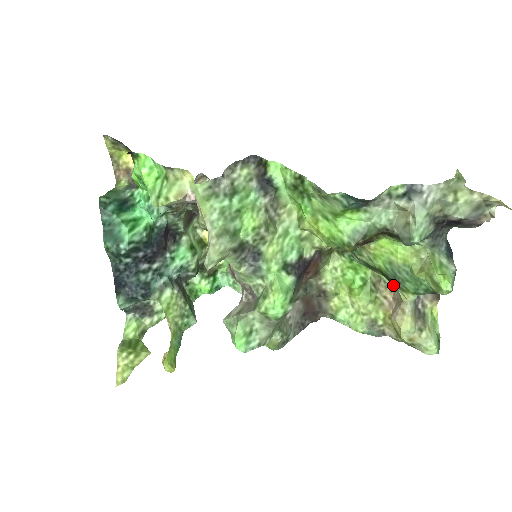
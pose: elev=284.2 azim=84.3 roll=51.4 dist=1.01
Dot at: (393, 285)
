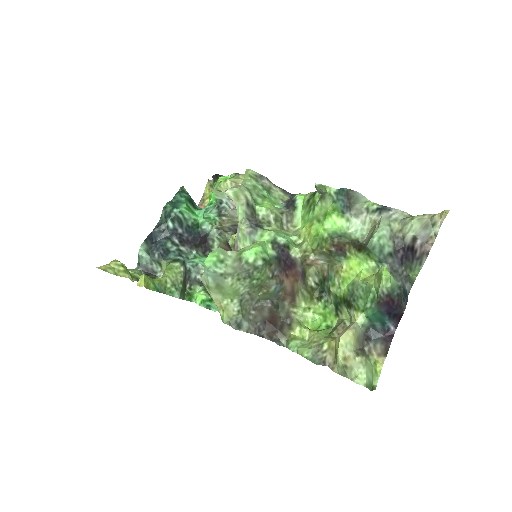
Dot at: (349, 310)
